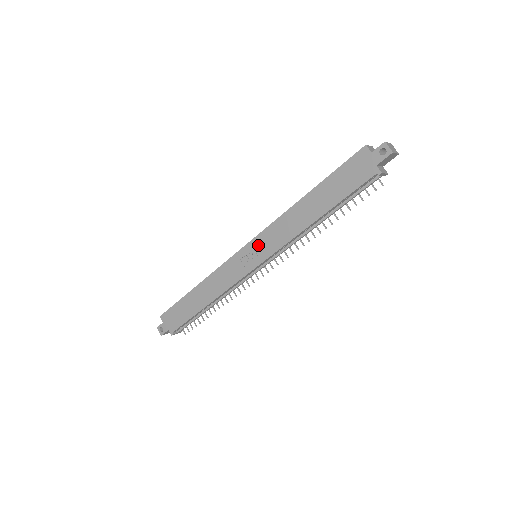
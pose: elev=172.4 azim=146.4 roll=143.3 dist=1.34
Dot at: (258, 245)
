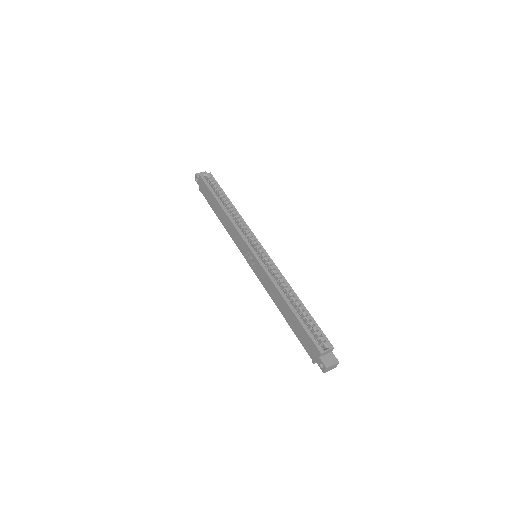
Dot at: (256, 264)
